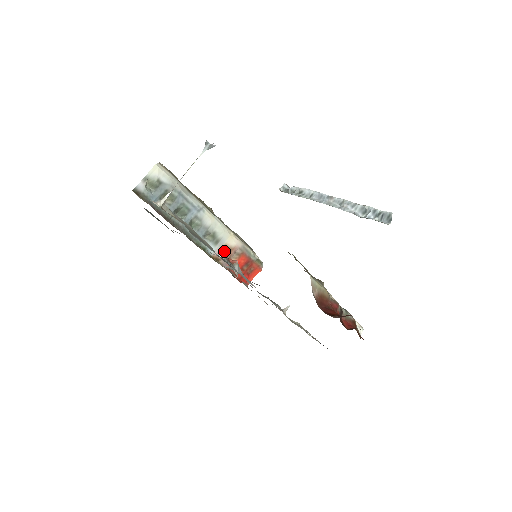
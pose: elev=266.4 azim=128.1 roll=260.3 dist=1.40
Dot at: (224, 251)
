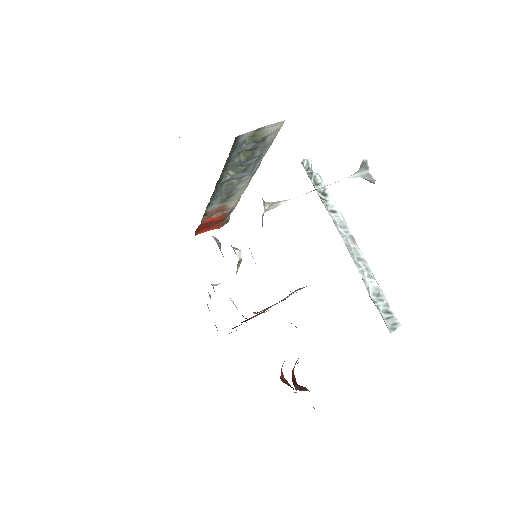
Dot at: (218, 209)
